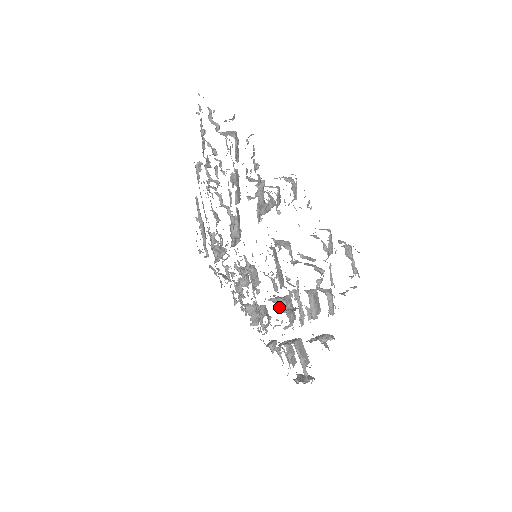
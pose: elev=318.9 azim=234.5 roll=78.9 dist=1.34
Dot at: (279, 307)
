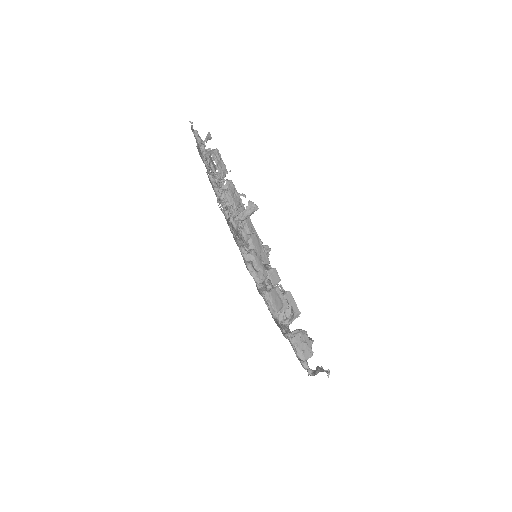
Dot at: occluded
